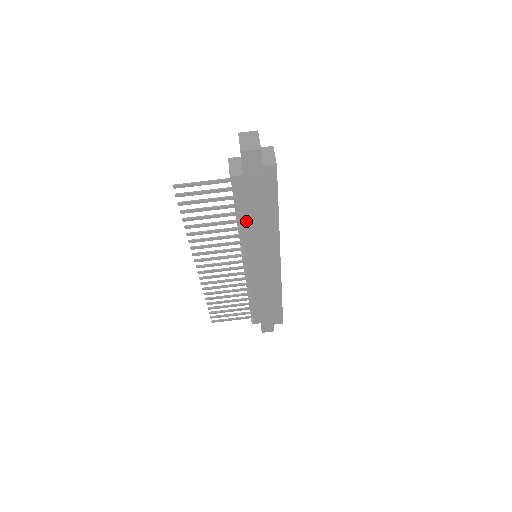
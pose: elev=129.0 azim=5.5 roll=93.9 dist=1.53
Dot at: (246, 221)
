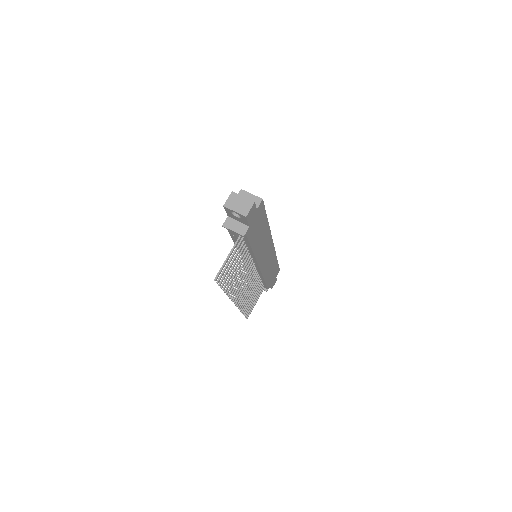
Dot at: (255, 247)
